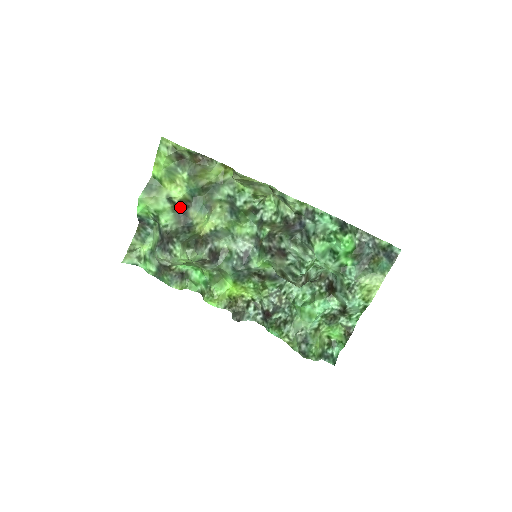
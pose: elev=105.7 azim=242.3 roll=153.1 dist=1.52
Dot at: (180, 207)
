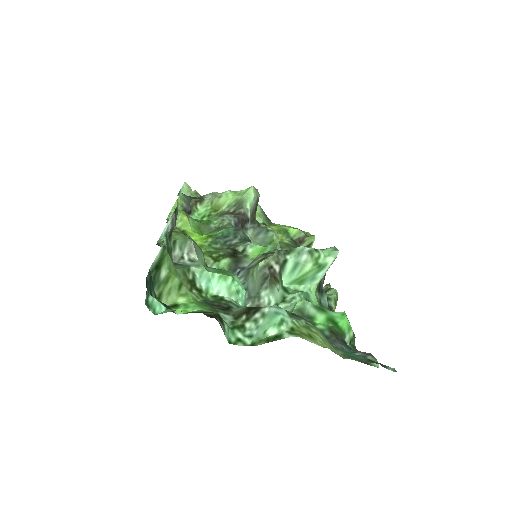
Dot at: occluded
